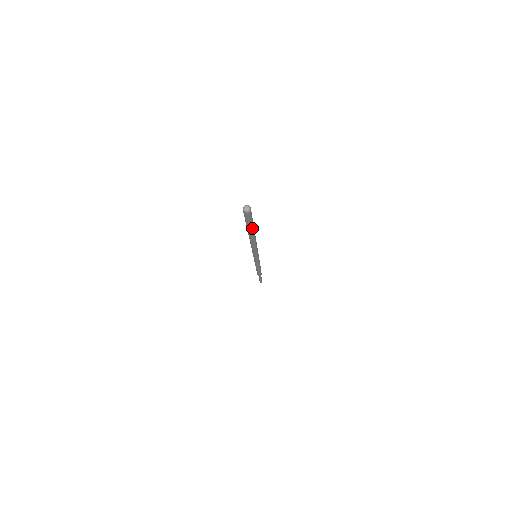
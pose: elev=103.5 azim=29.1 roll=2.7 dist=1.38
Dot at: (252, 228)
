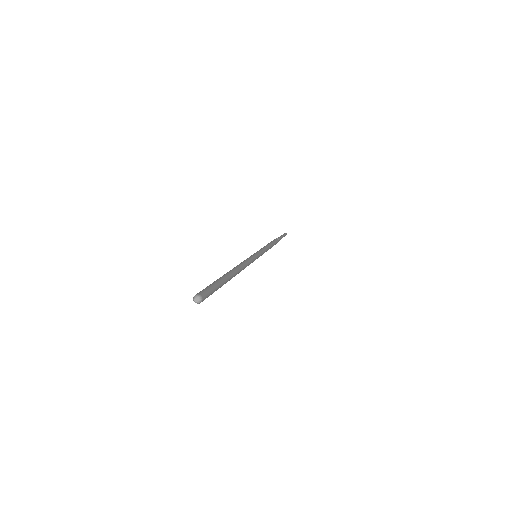
Dot at: (223, 283)
